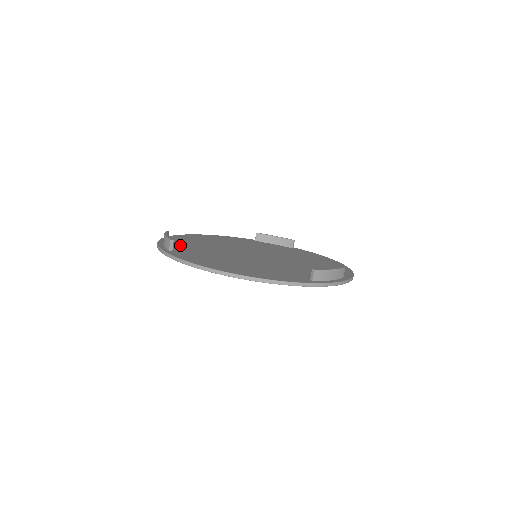
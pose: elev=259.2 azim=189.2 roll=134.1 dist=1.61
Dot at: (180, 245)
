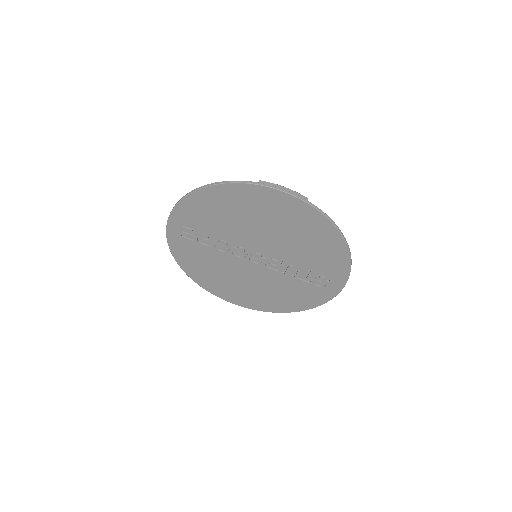
Dot at: (194, 259)
